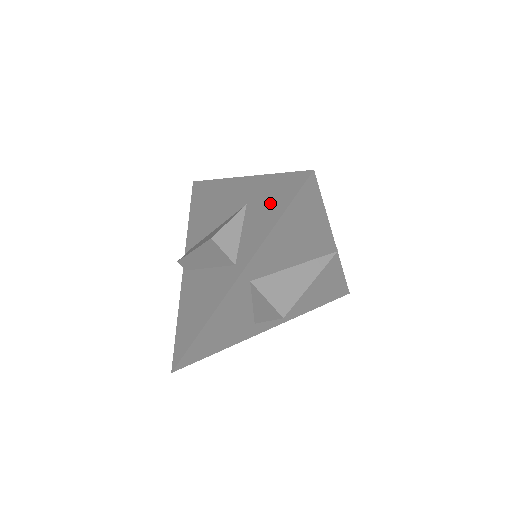
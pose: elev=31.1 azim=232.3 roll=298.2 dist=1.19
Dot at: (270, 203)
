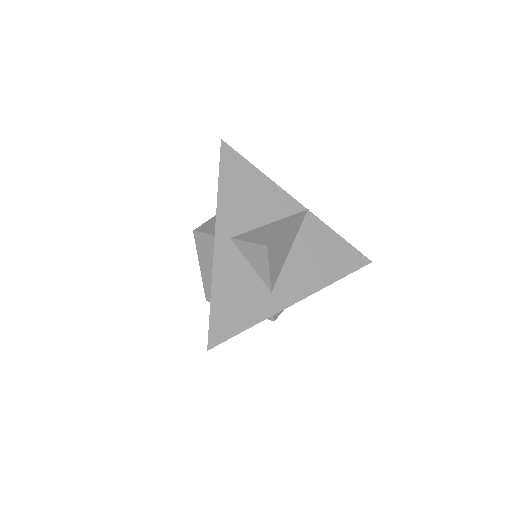
Dot at: occluded
